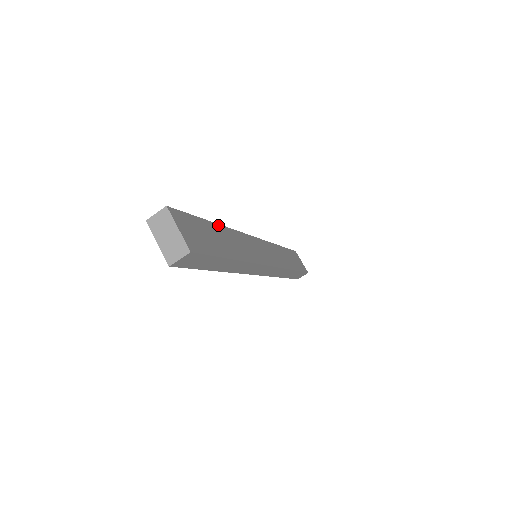
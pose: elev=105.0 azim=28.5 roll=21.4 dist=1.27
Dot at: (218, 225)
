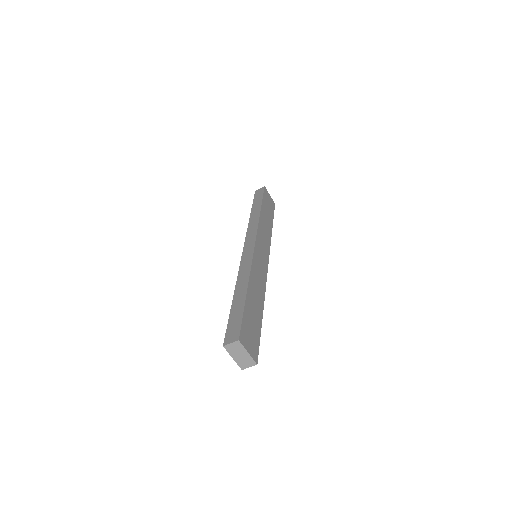
Dot at: (248, 289)
